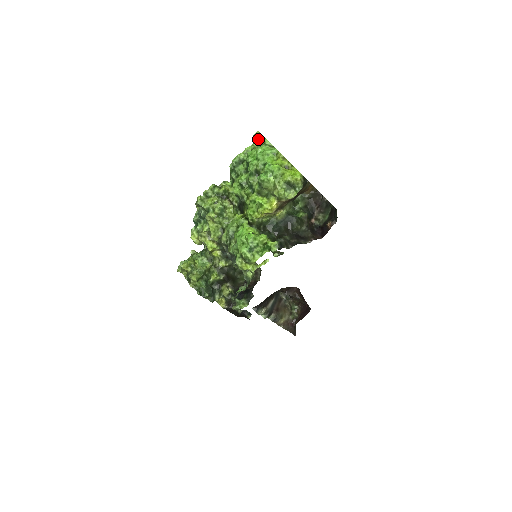
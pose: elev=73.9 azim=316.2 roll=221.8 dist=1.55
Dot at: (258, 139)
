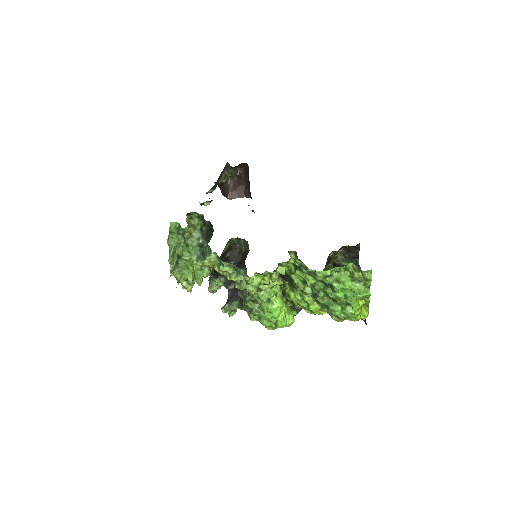
Dot at: (364, 278)
